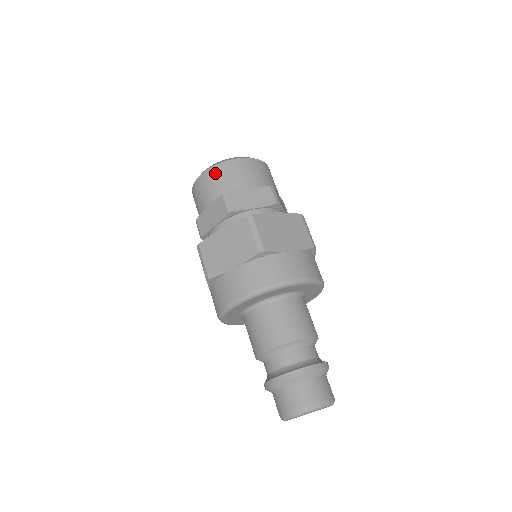
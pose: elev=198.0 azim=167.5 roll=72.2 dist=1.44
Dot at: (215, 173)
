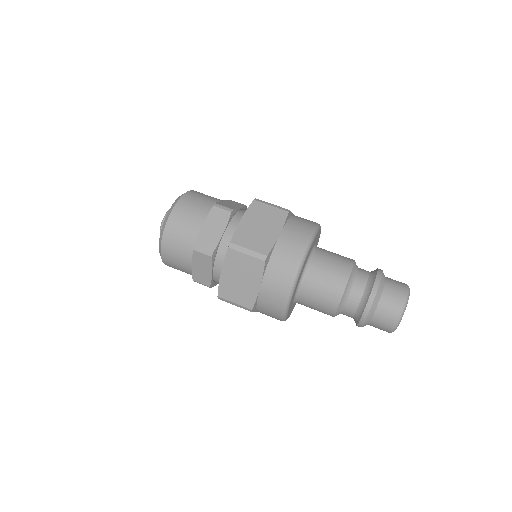
Dot at: (186, 201)
